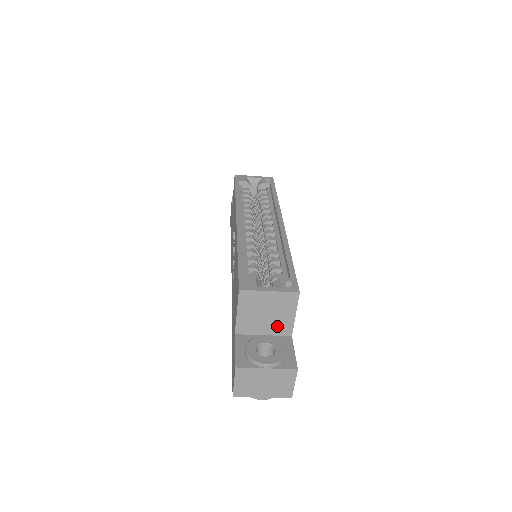
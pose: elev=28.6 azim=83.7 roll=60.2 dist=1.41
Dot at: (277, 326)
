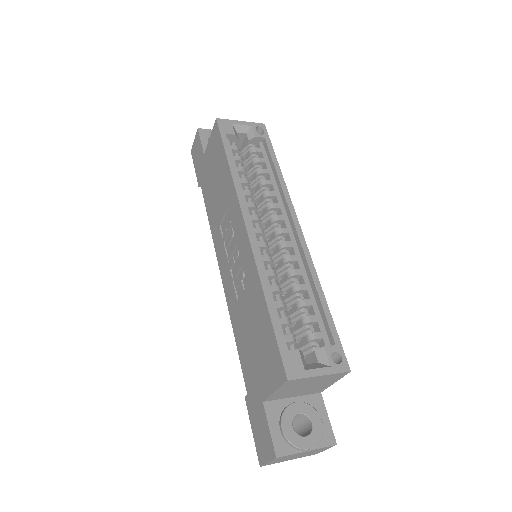
Dot at: (311, 390)
